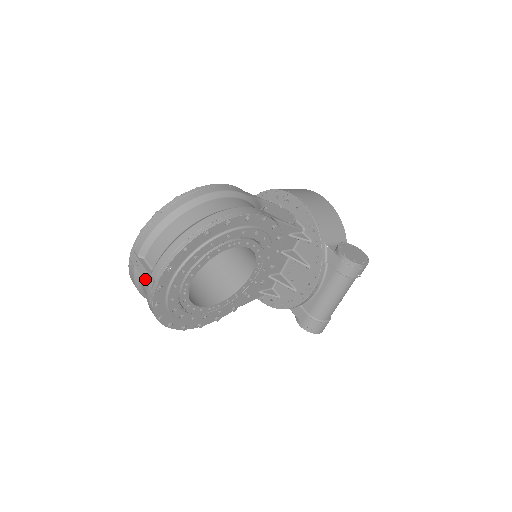
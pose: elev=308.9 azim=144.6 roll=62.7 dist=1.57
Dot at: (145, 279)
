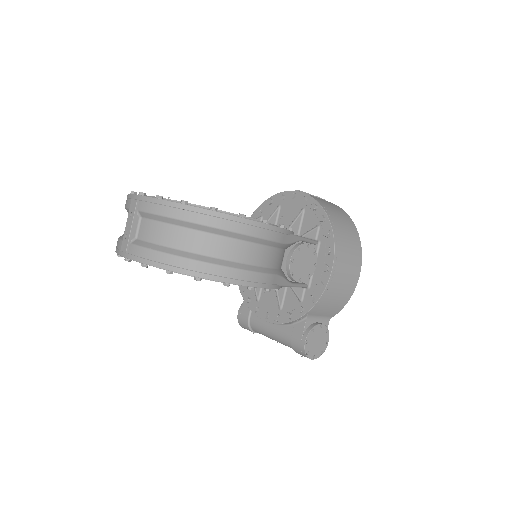
Dot at: (124, 237)
